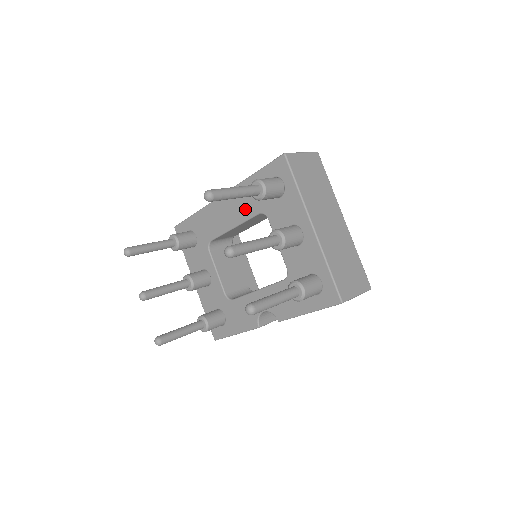
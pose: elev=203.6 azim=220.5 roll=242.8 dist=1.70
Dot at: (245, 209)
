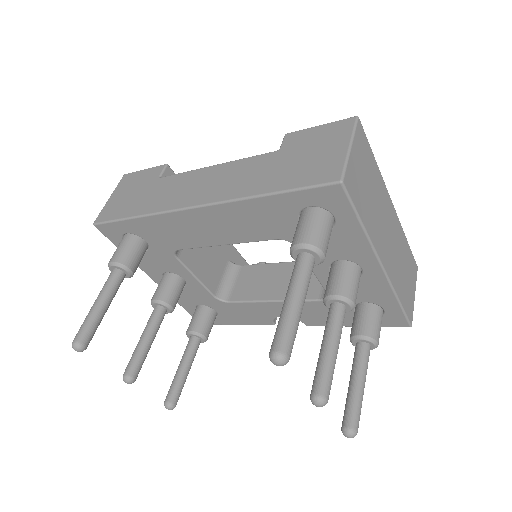
Dot at: (249, 231)
